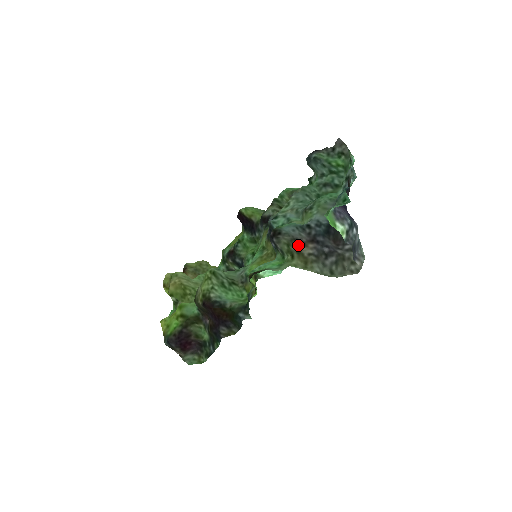
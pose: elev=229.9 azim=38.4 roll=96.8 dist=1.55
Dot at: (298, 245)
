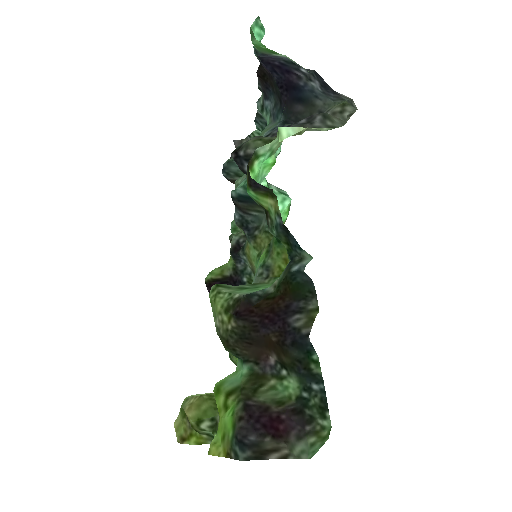
Dot at: occluded
